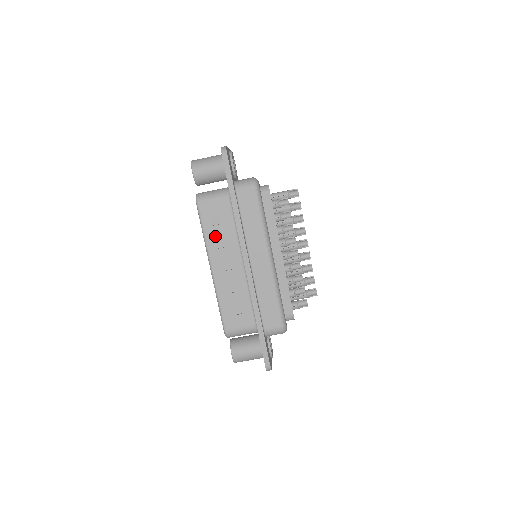
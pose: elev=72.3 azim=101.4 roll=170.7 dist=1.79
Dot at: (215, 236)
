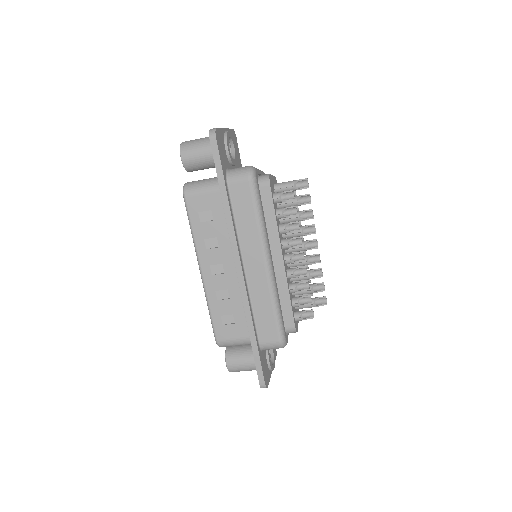
Dot at: (204, 234)
